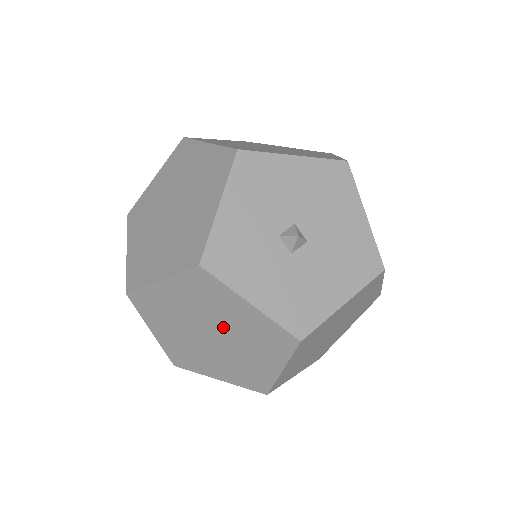
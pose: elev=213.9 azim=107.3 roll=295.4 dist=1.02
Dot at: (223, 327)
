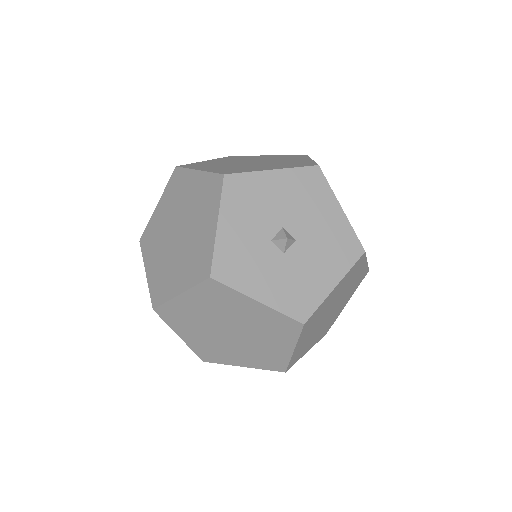
Dot at: (238, 323)
